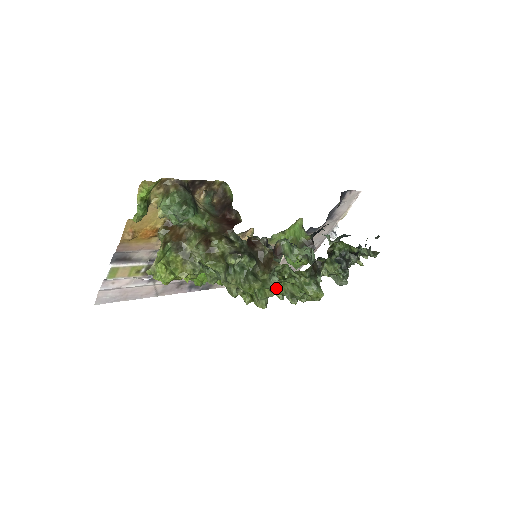
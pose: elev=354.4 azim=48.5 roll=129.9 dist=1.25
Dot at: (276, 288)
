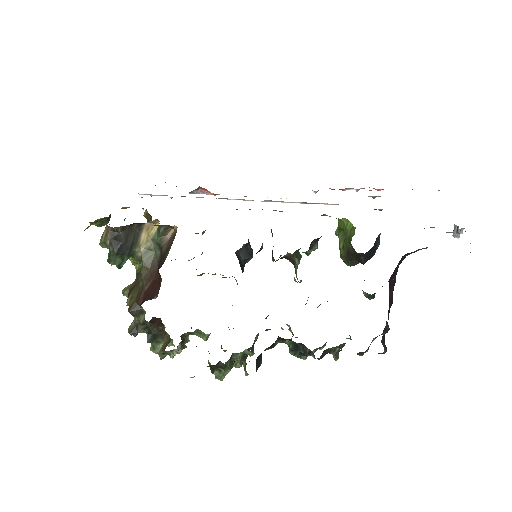
Dot at: (202, 338)
